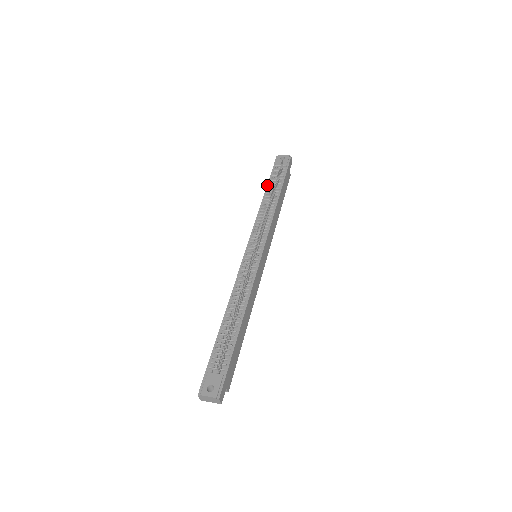
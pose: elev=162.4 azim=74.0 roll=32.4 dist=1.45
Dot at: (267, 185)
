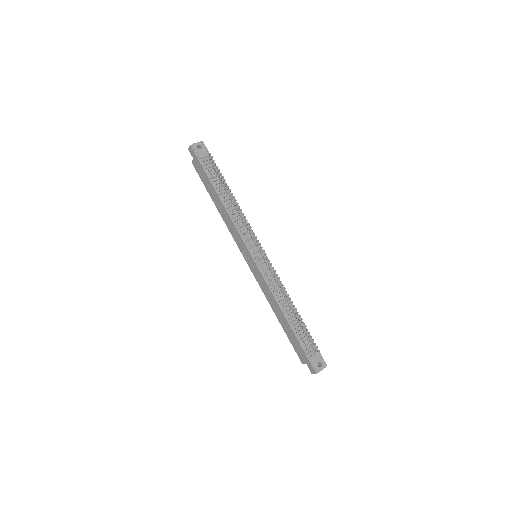
Dot at: (212, 184)
